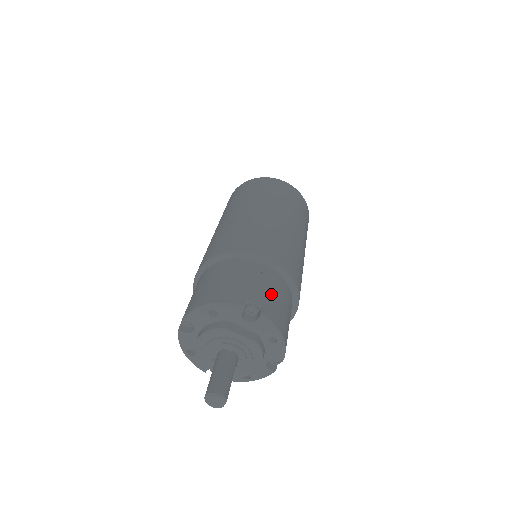
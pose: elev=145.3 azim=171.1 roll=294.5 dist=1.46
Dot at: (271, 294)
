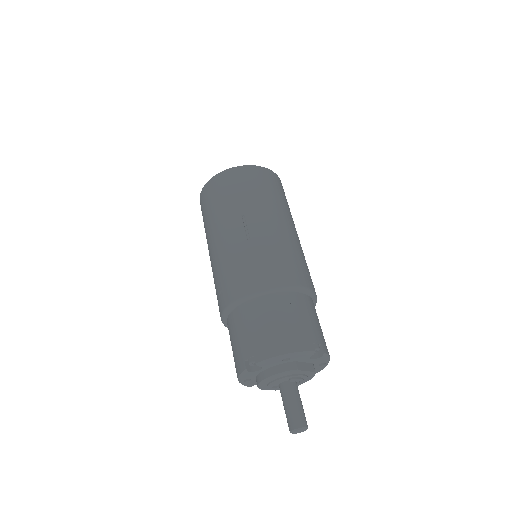
Dot at: (318, 326)
